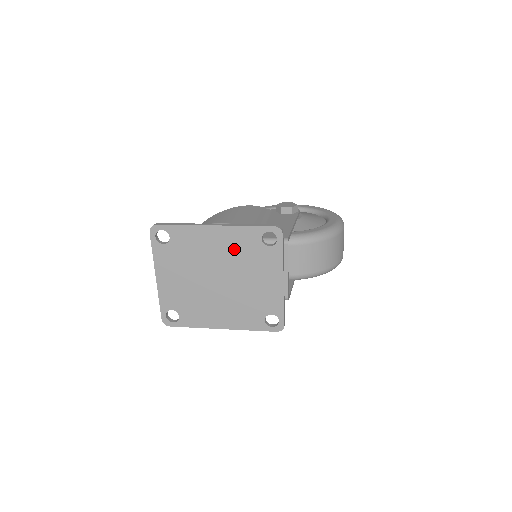
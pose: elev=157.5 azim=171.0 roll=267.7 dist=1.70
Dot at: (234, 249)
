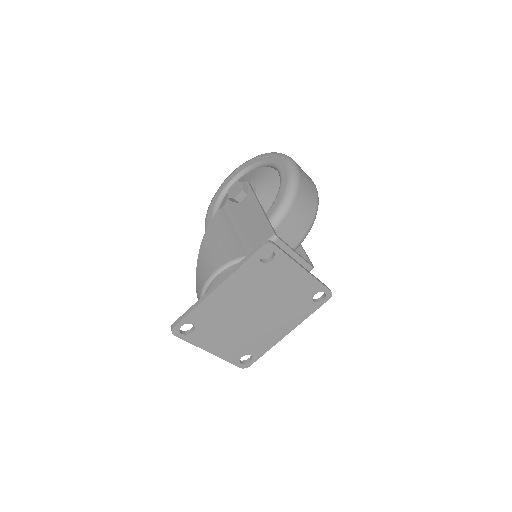
Dot at: (247, 286)
